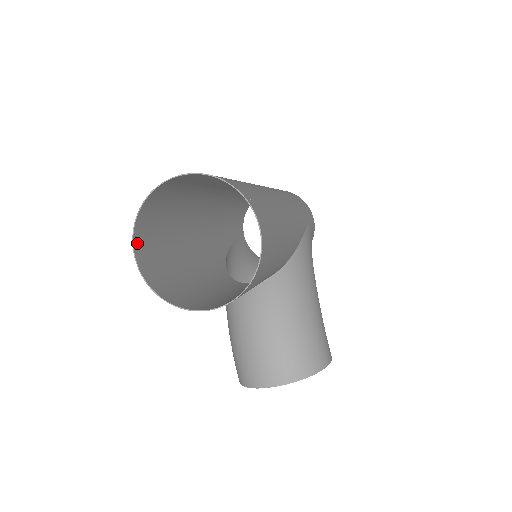
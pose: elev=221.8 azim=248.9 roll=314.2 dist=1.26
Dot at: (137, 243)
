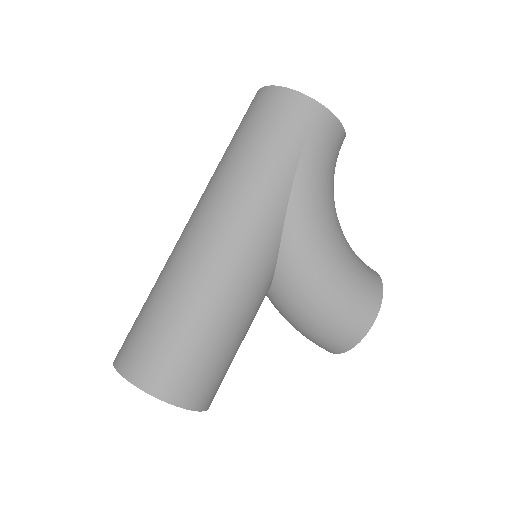
Dot at: occluded
